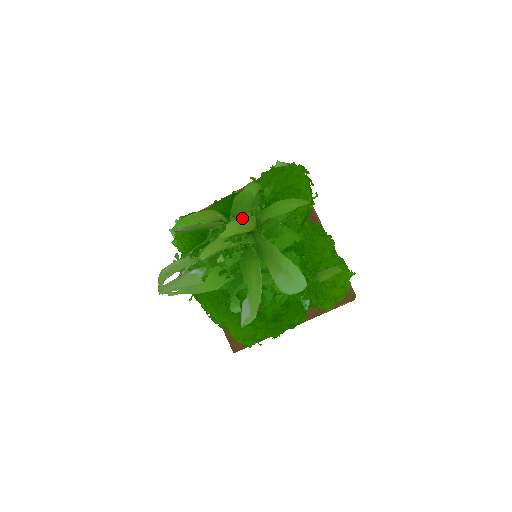
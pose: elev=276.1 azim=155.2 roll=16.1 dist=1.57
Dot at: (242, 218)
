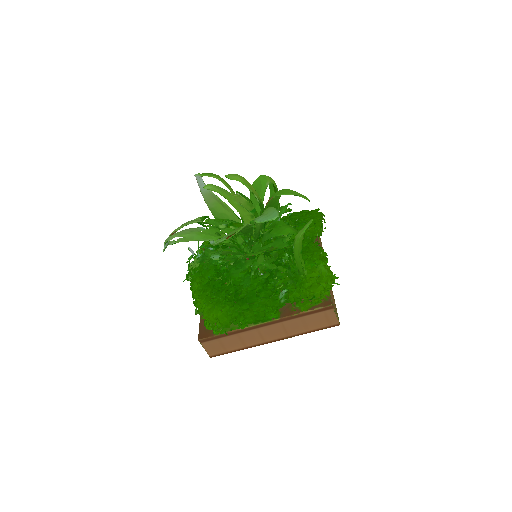
Dot at: occluded
